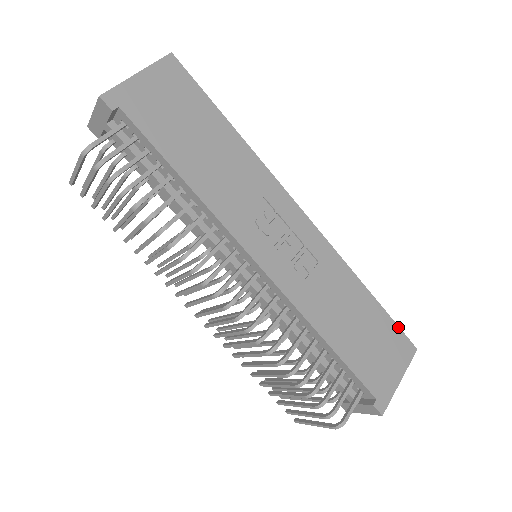
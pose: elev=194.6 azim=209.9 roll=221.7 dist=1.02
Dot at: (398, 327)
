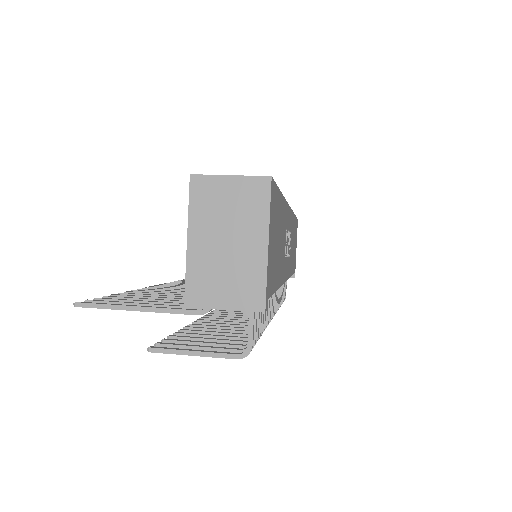
Dot at: occluded
